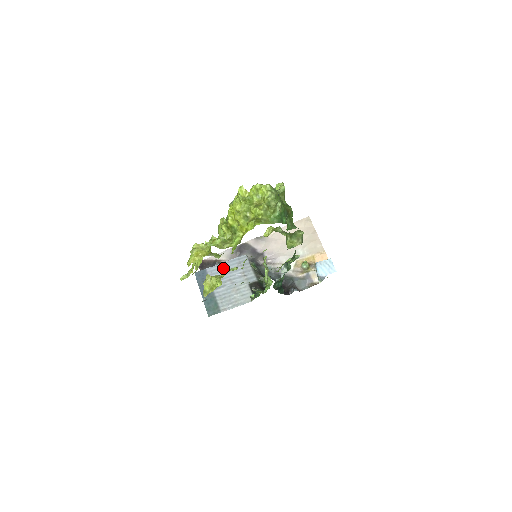
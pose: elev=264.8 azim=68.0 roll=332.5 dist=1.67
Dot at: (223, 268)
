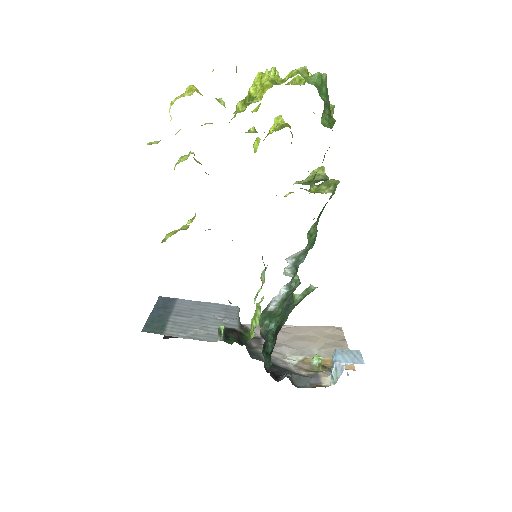
Dot at: (200, 305)
